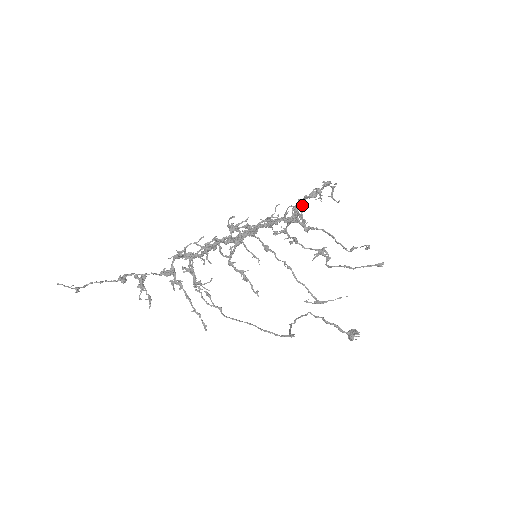
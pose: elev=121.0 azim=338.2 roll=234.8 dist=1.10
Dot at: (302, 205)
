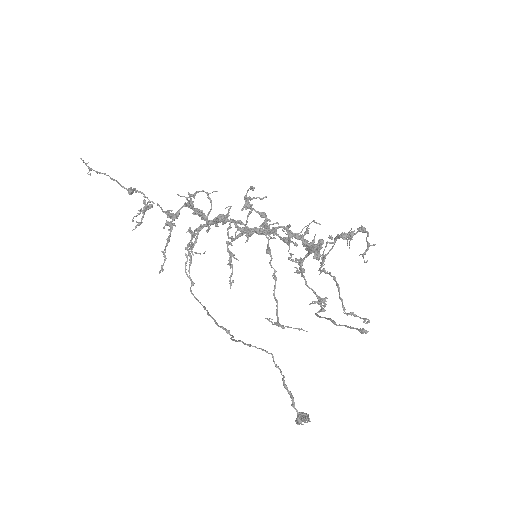
Dot at: (330, 242)
